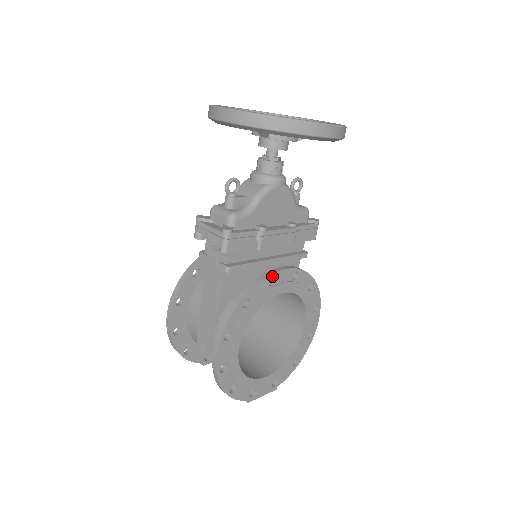
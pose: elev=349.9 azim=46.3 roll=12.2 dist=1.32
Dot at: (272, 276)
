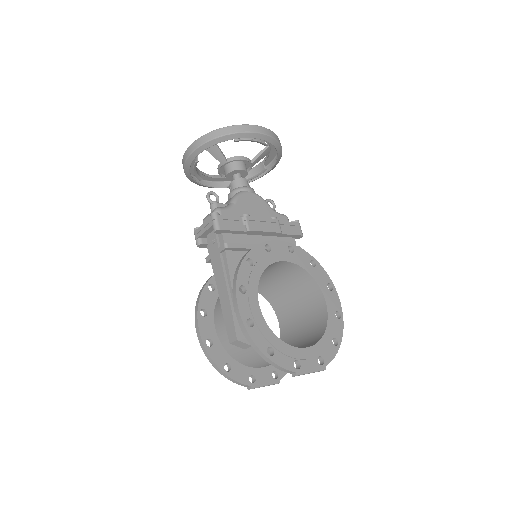
Dot at: (266, 244)
